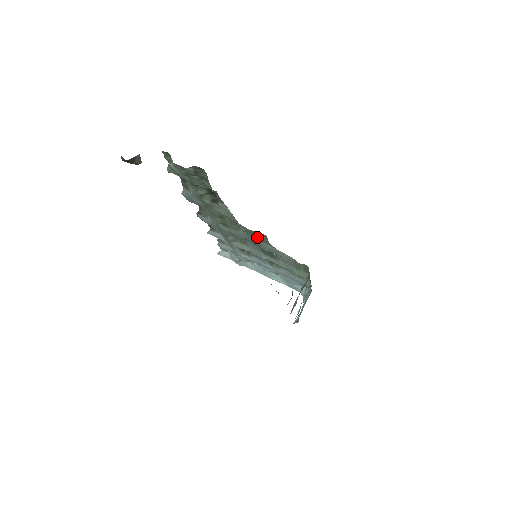
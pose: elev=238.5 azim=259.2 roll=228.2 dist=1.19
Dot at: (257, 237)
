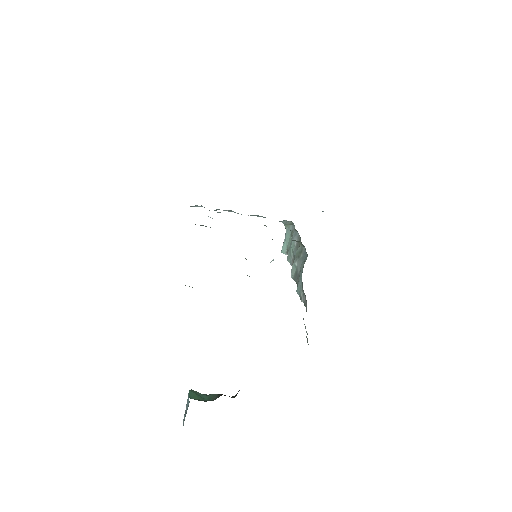
Dot at: occluded
